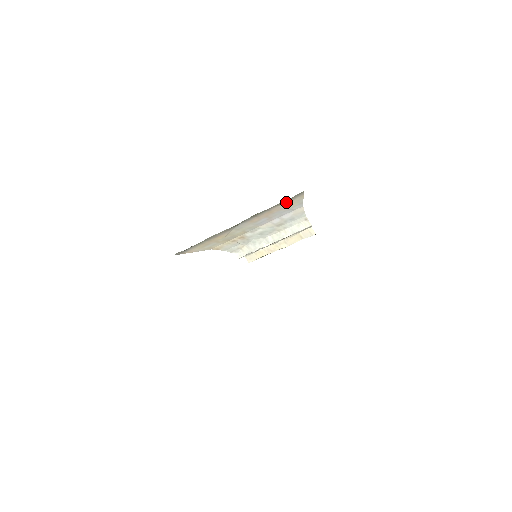
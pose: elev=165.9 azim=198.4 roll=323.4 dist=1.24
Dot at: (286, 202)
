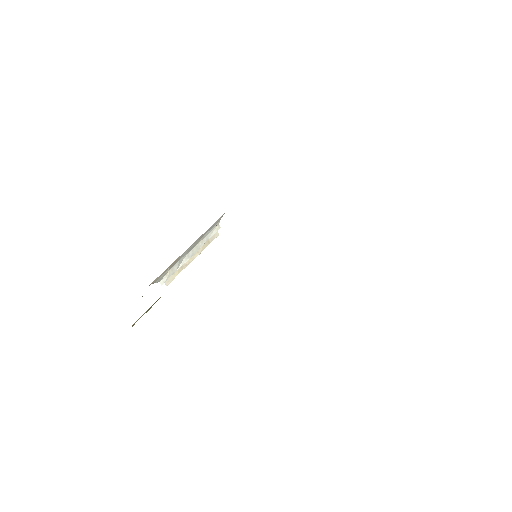
Dot at: occluded
